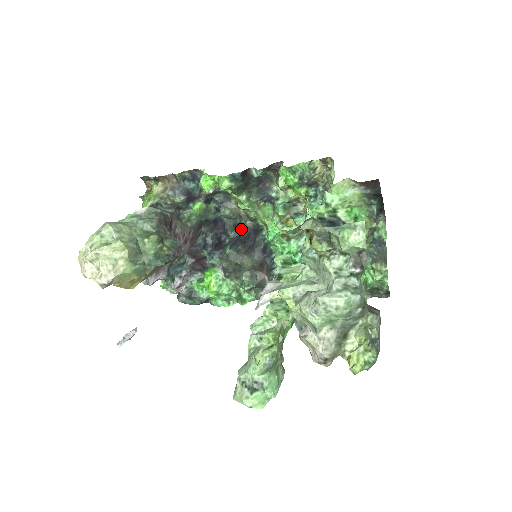
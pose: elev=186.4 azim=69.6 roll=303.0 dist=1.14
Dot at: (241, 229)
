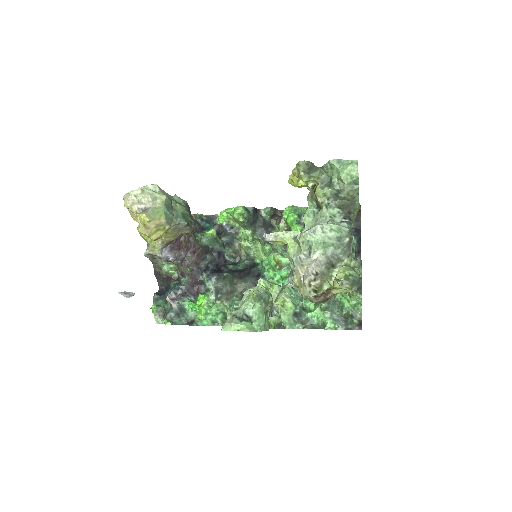
Dot at: (239, 265)
